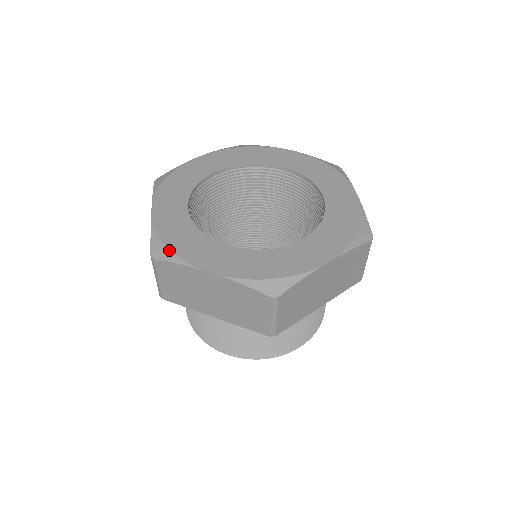
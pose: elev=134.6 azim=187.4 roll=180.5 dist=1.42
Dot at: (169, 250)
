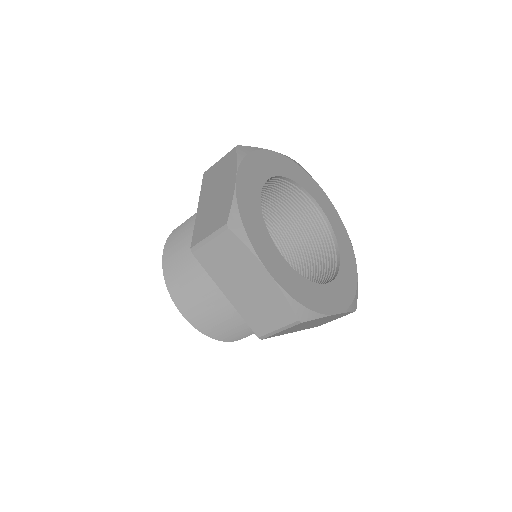
Dot at: (245, 231)
